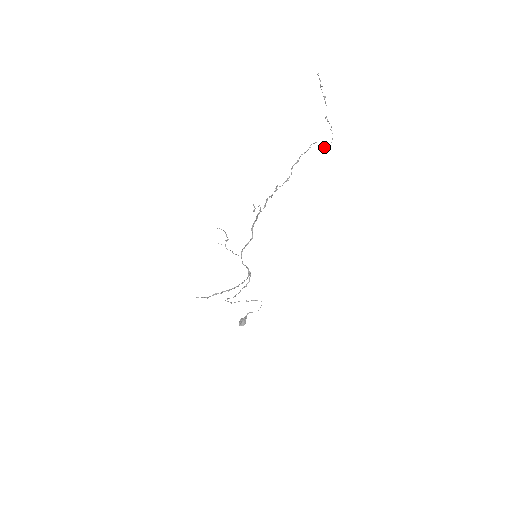
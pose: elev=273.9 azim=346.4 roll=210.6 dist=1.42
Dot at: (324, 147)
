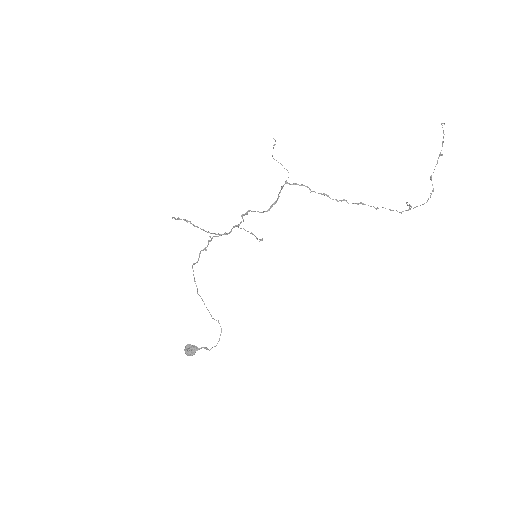
Dot at: occluded
